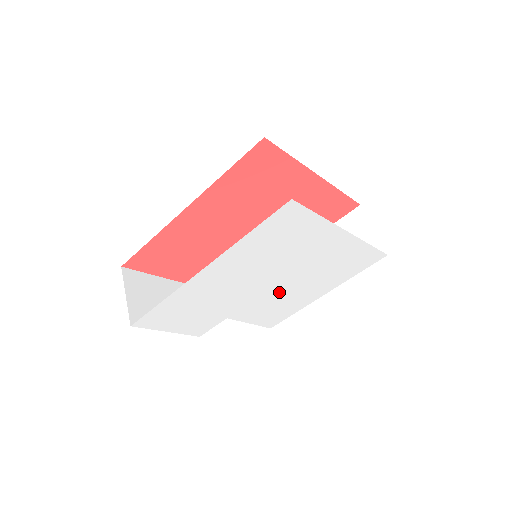
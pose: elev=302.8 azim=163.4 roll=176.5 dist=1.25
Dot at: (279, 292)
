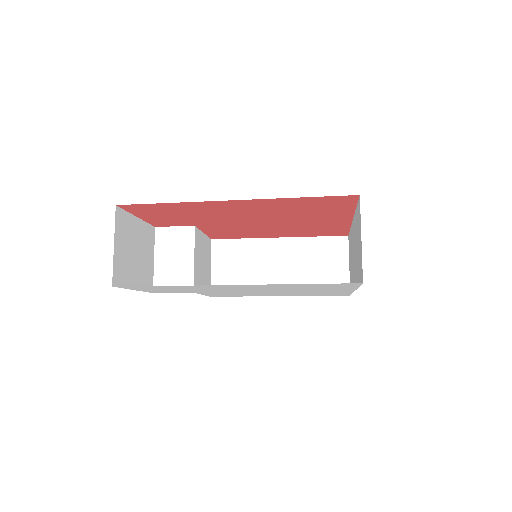
Dot at: (255, 293)
